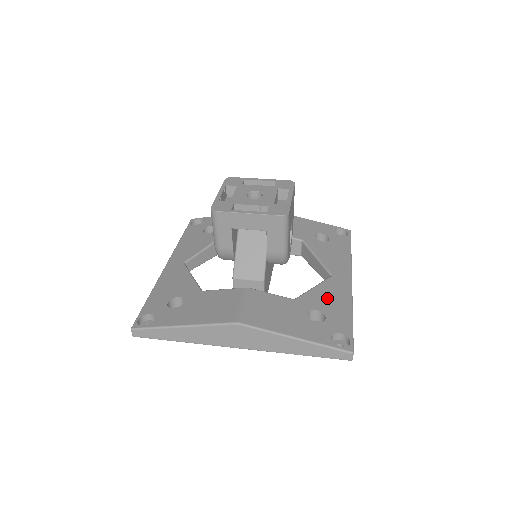
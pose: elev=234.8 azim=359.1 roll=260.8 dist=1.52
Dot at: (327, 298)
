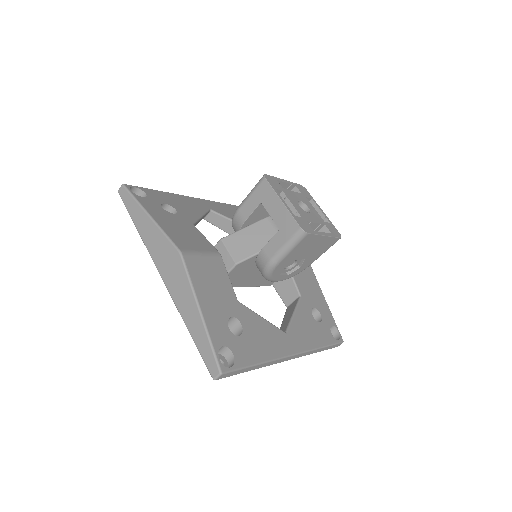
Dot at: (260, 333)
